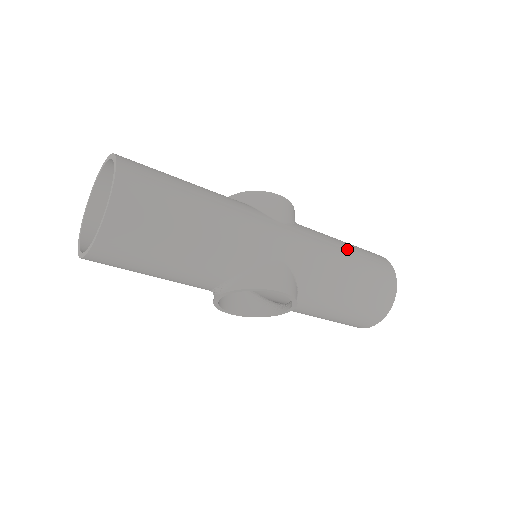
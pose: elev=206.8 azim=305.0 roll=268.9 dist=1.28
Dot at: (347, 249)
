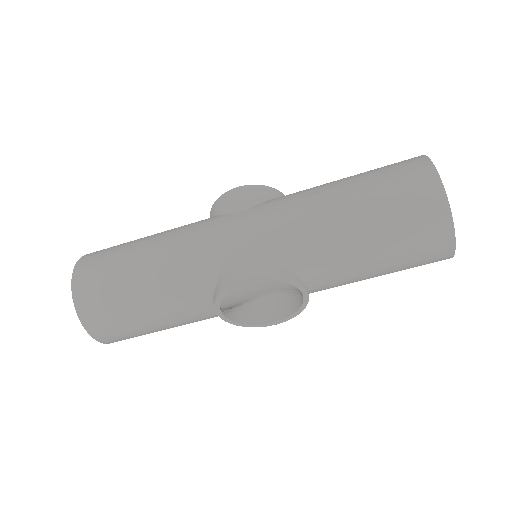
Dot at: (340, 184)
